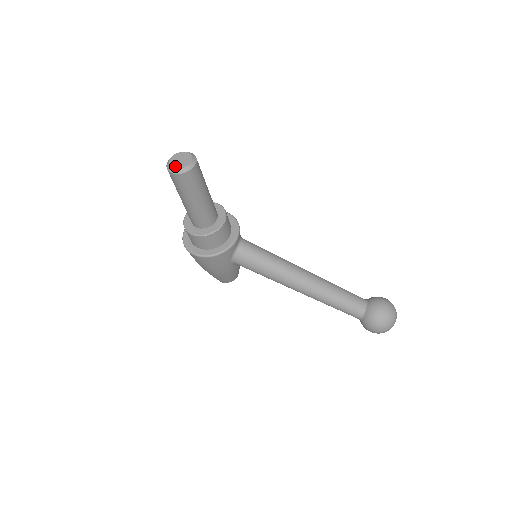
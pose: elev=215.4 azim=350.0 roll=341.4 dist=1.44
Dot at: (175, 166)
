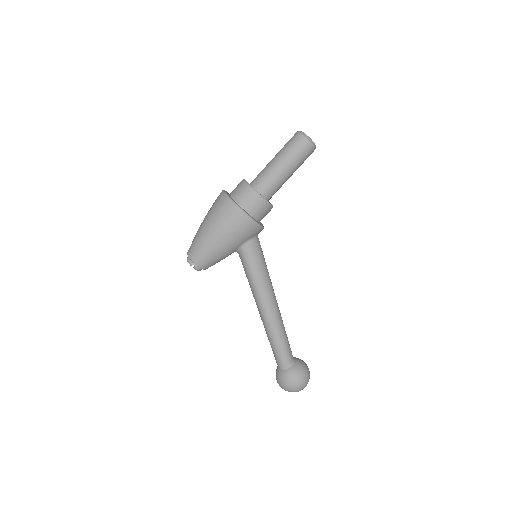
Dot at: (309, 137)
